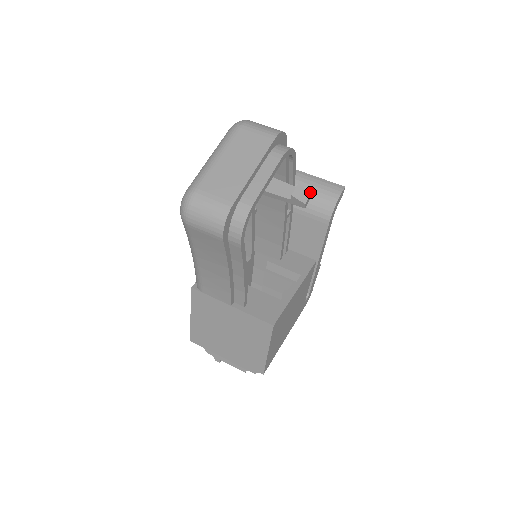
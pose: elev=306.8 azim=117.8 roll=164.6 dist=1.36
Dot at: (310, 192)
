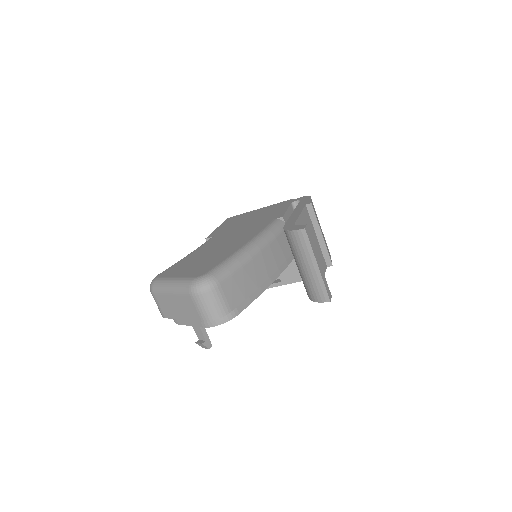
Dot at: (305, 278)
